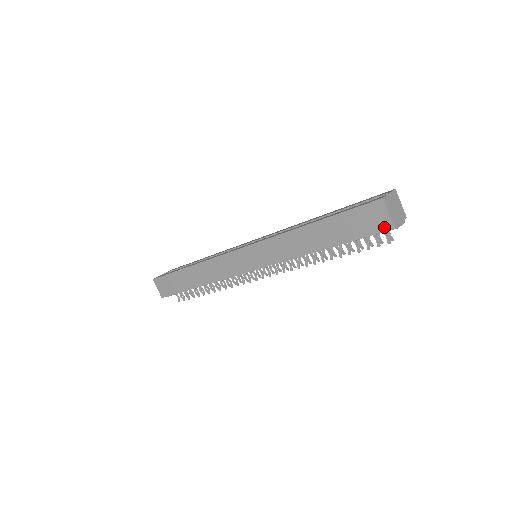
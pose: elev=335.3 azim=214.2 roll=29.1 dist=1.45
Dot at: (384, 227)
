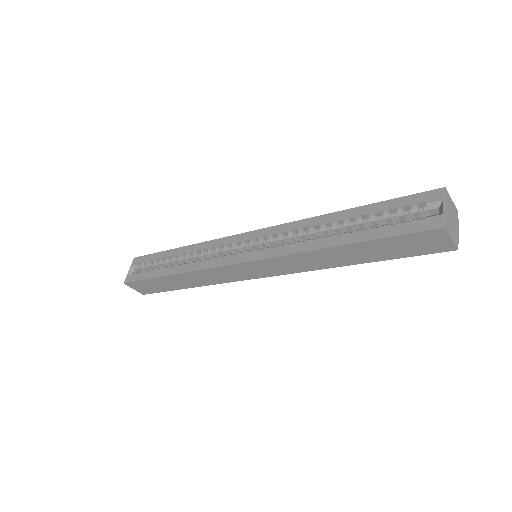
Dot at: (443, 249)
